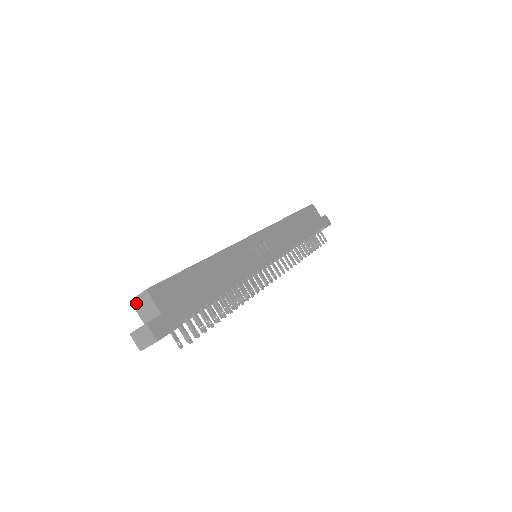
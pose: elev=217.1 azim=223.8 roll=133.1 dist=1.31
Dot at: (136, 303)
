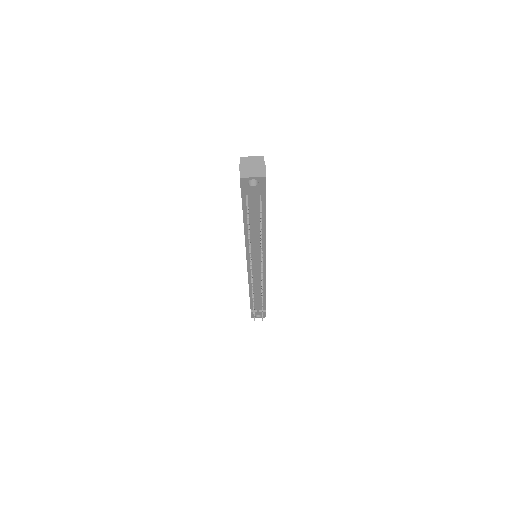
Dot at: (245, 160)
